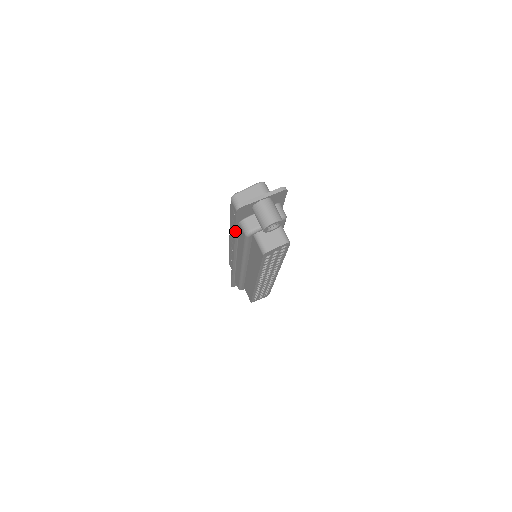
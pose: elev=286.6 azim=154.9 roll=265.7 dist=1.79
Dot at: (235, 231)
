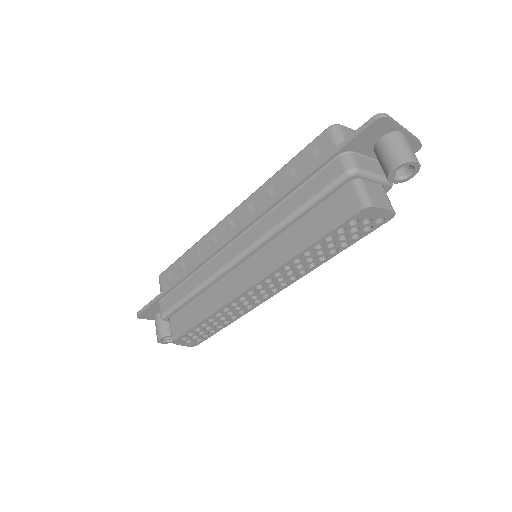
Dot at: (314, 170)
